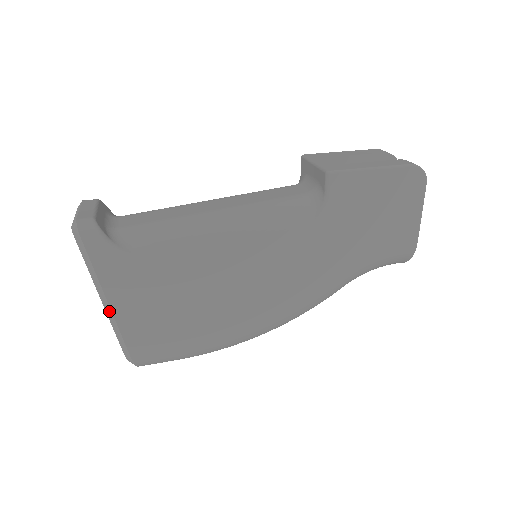
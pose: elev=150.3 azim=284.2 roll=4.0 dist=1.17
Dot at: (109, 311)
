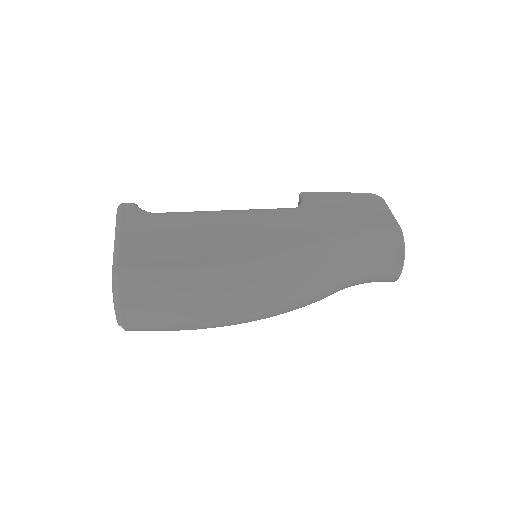
Dot at: (117, 240)
